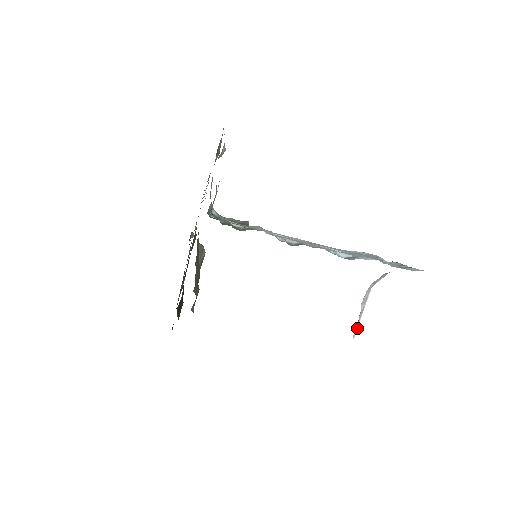
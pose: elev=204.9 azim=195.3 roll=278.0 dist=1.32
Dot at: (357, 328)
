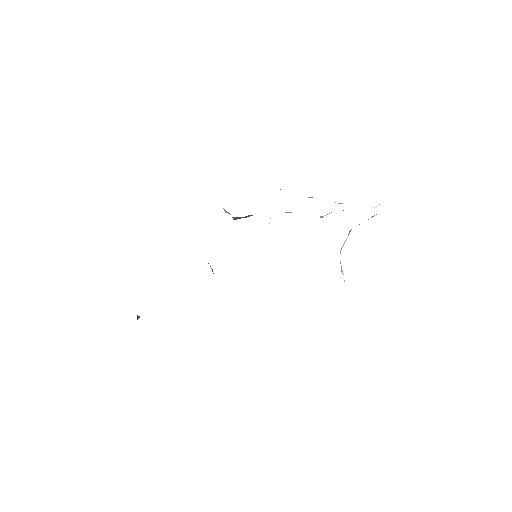
Dot at: occluded
